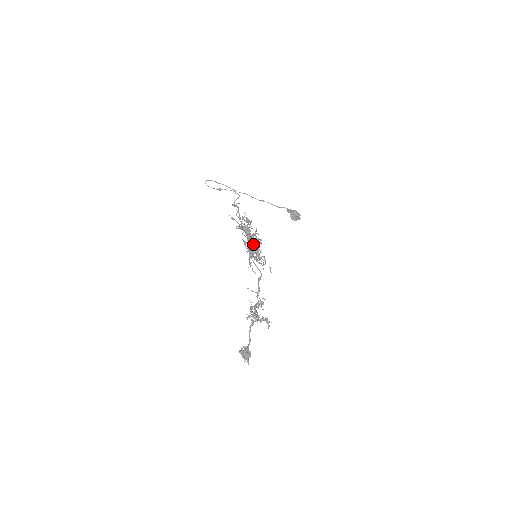
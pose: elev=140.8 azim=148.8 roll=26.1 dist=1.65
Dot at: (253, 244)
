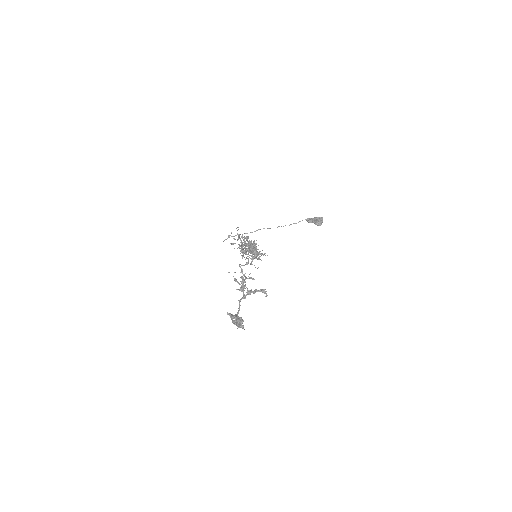
Dot at: occluded
